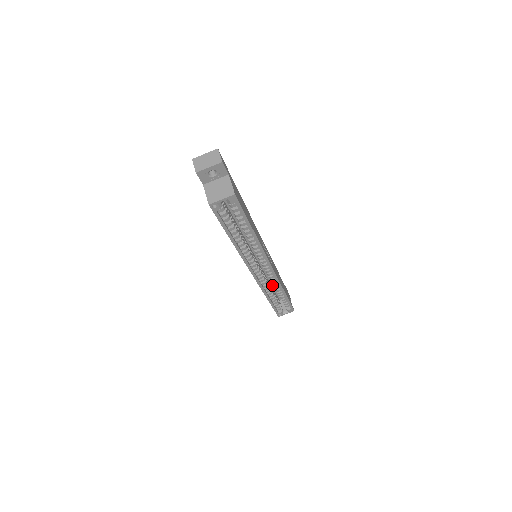
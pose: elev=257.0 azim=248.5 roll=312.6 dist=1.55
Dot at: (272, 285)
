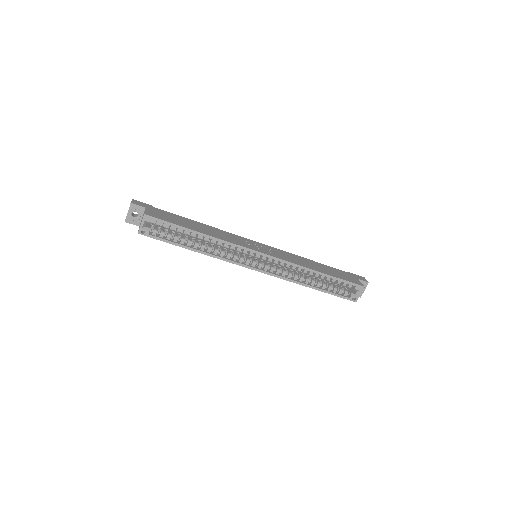
Dot at: occluded
